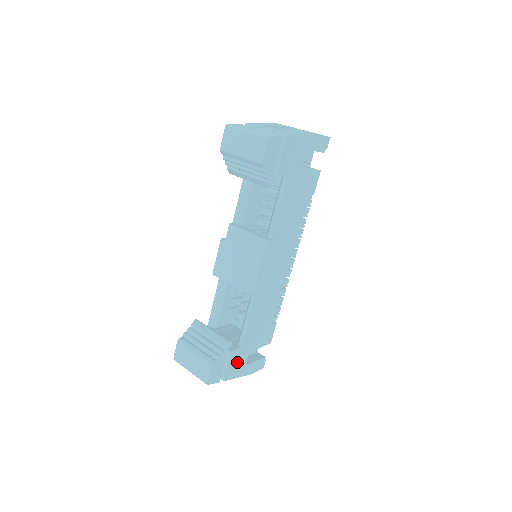
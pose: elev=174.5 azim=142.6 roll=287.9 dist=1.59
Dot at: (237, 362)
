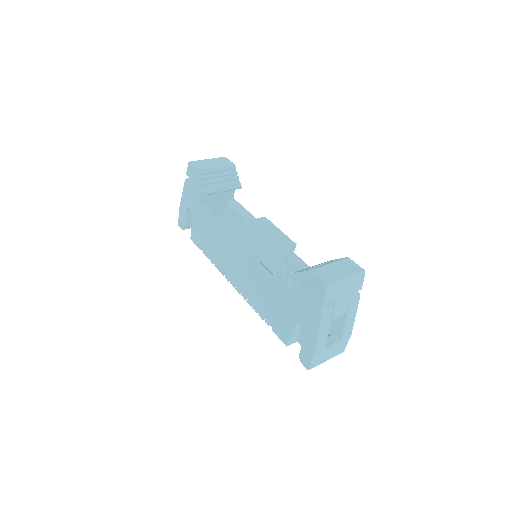
Dot at: occluded
